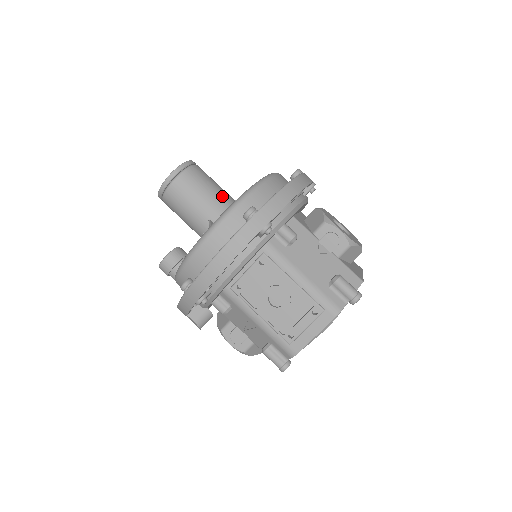
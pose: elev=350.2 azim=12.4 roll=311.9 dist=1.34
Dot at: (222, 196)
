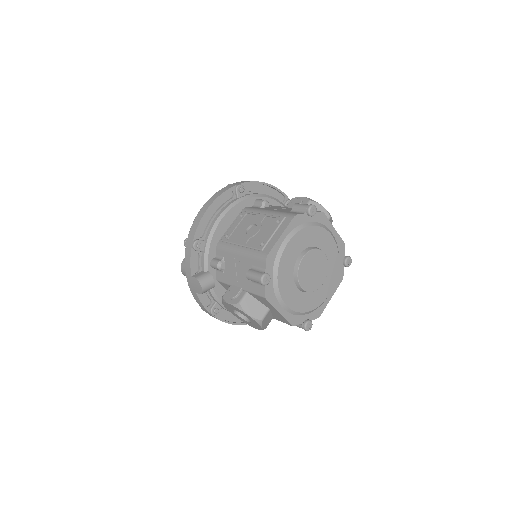
Dot at: occluded
